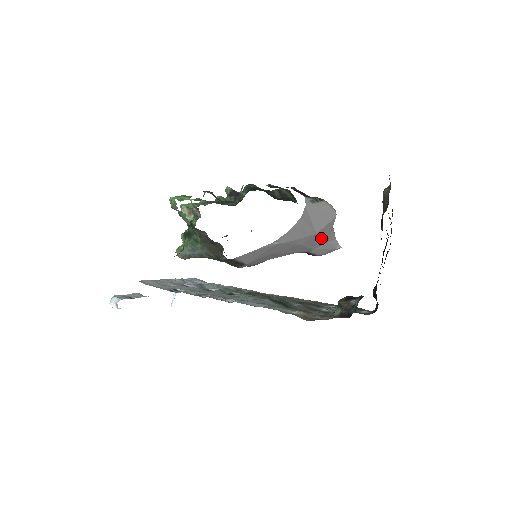
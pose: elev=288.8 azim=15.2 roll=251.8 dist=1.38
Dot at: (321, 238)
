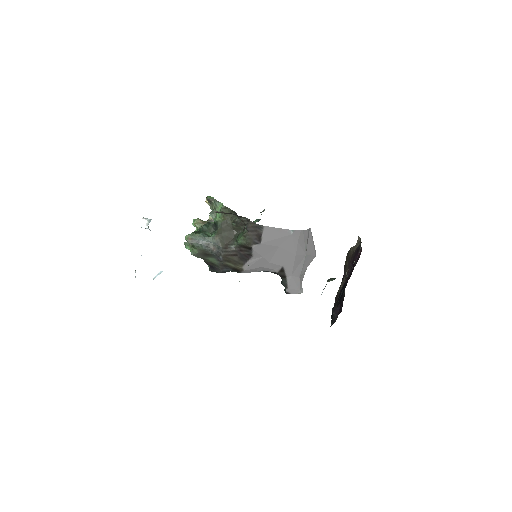
Dot at: (302, 266)
